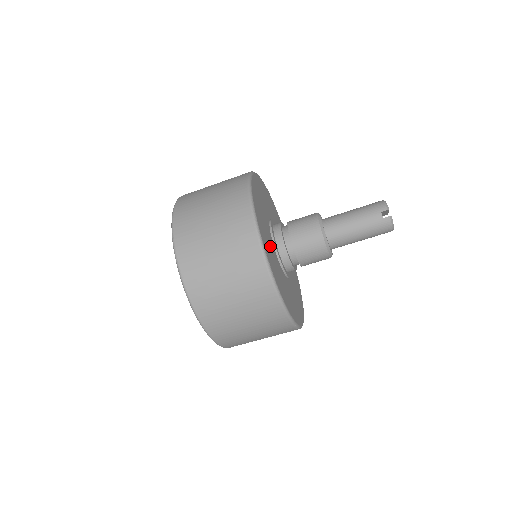
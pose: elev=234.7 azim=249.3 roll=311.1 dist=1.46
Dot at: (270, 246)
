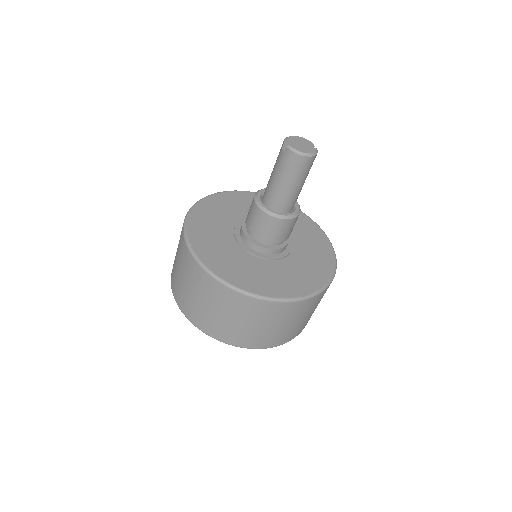
Dot at: (218, 239)
